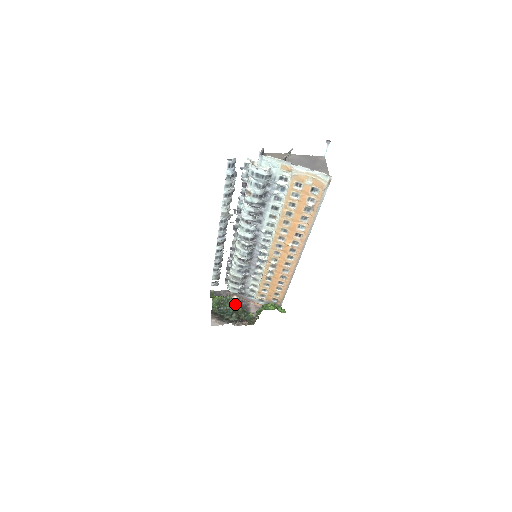
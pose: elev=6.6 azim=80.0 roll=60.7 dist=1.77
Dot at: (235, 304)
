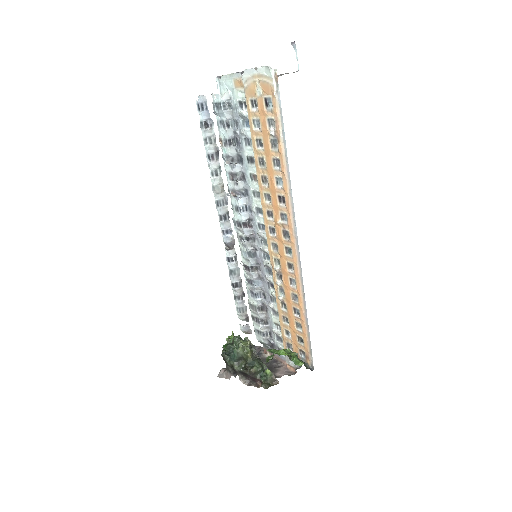
Dot at: (246, 346)
